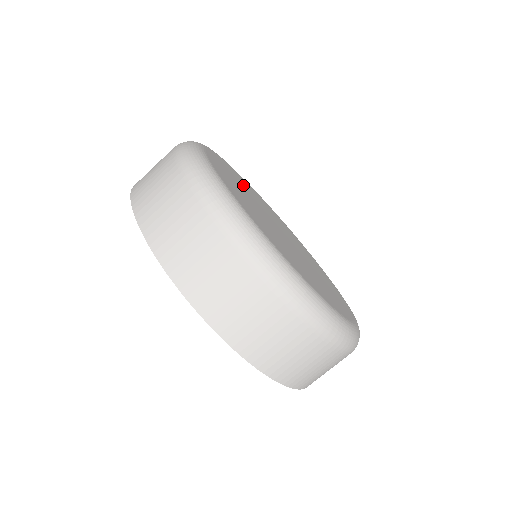
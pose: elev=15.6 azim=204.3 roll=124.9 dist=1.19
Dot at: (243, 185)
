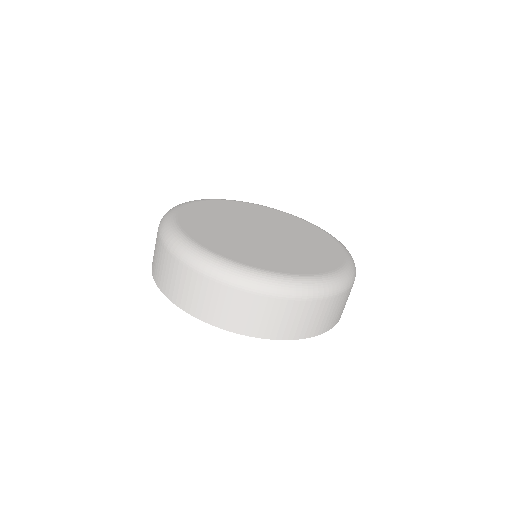
Dot at: (221, 236)
